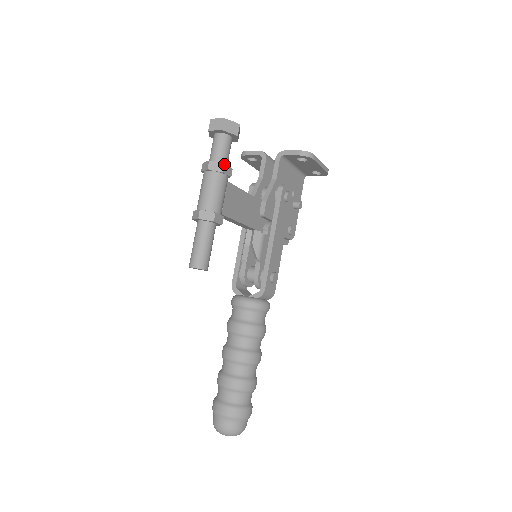
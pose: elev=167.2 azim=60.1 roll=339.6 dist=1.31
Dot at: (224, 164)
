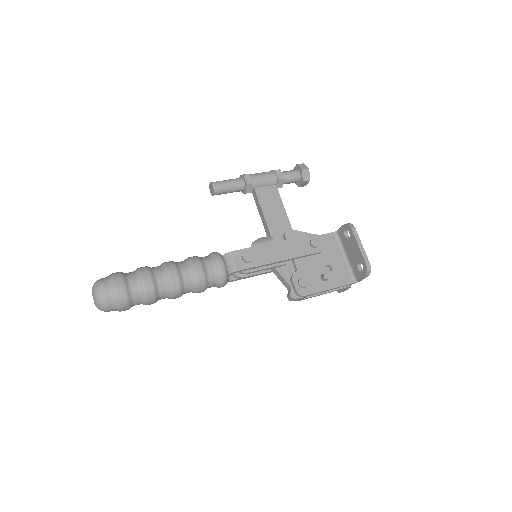
Dot at: occluded
